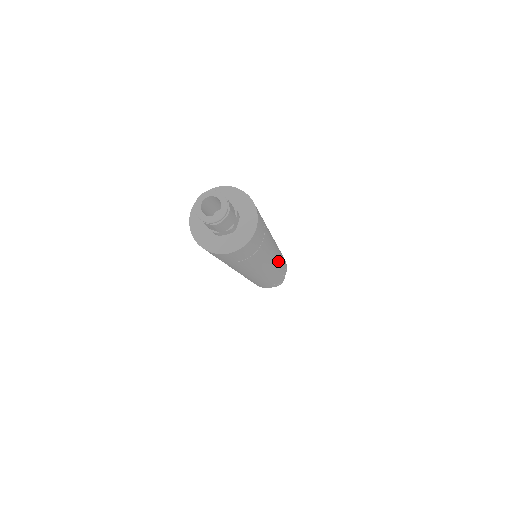
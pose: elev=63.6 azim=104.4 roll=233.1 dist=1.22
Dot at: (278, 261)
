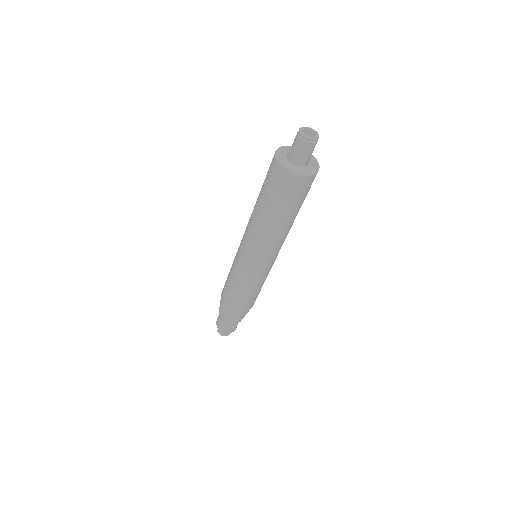
Dot at: (272, 265)
